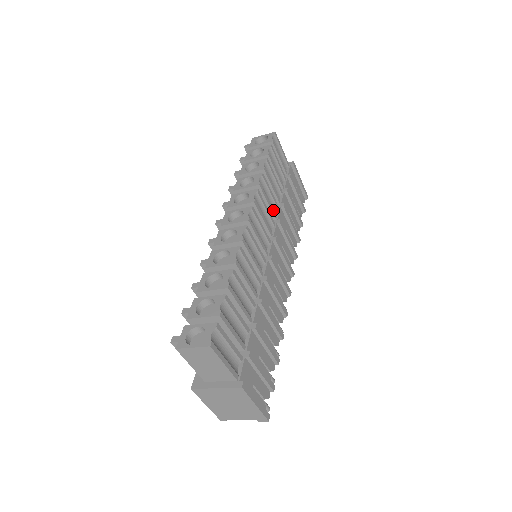
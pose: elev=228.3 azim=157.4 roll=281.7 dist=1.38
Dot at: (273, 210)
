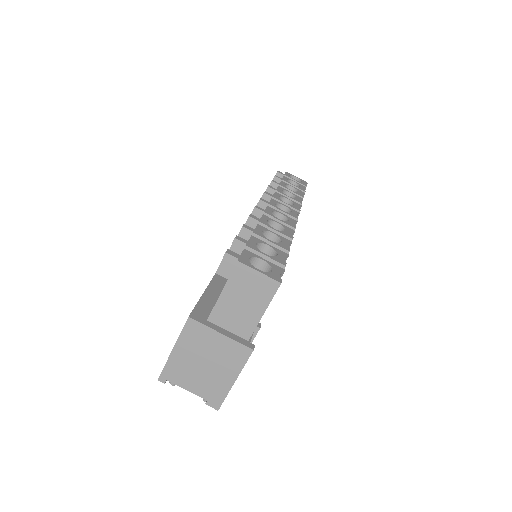
Dot at: occluded
